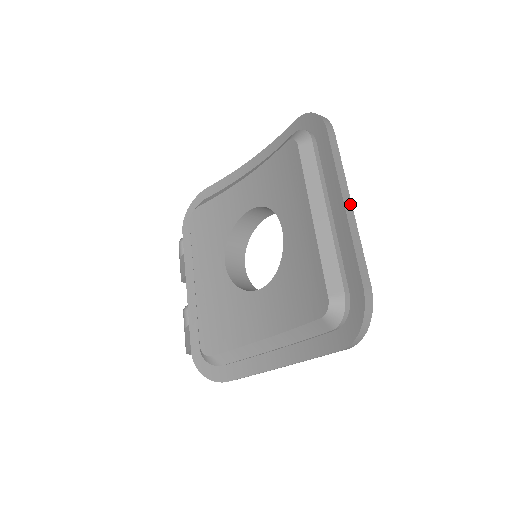
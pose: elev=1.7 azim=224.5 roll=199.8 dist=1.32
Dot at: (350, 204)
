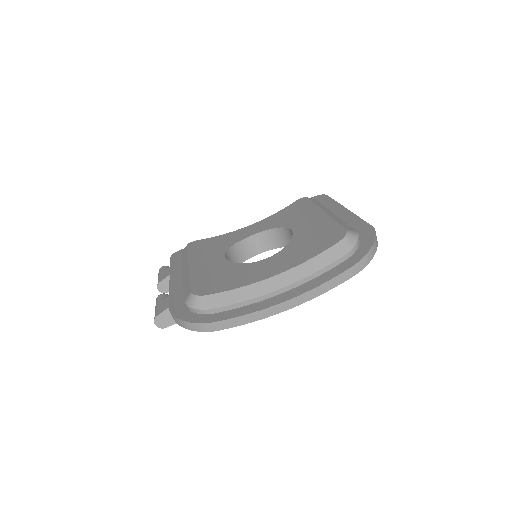
Dot at: occluded
